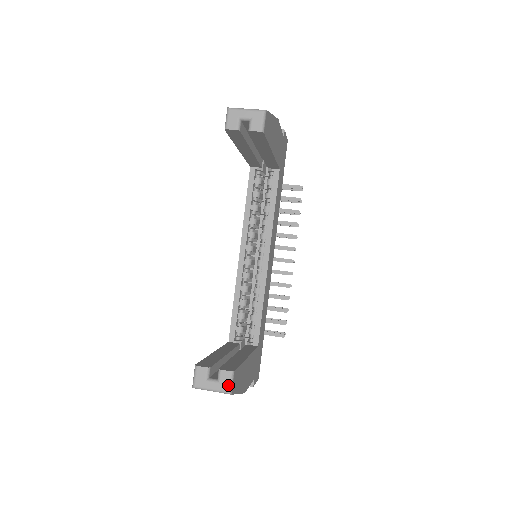
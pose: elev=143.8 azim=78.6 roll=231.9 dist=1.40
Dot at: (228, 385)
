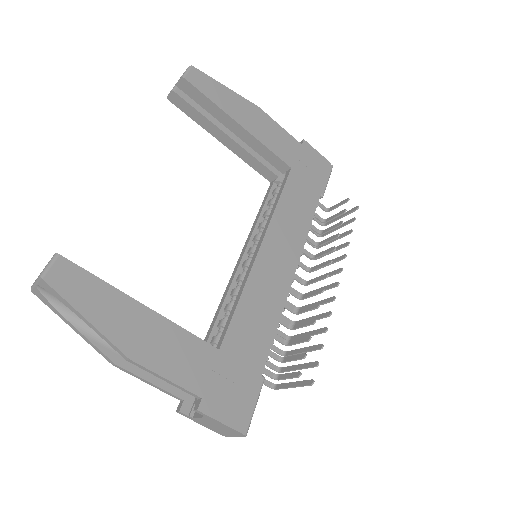
Dot at: (45, 268)
